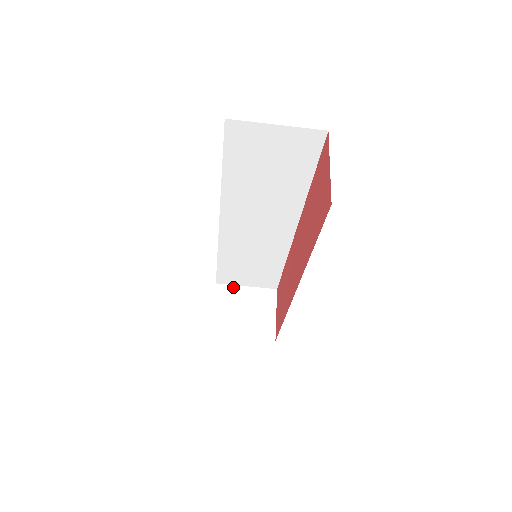
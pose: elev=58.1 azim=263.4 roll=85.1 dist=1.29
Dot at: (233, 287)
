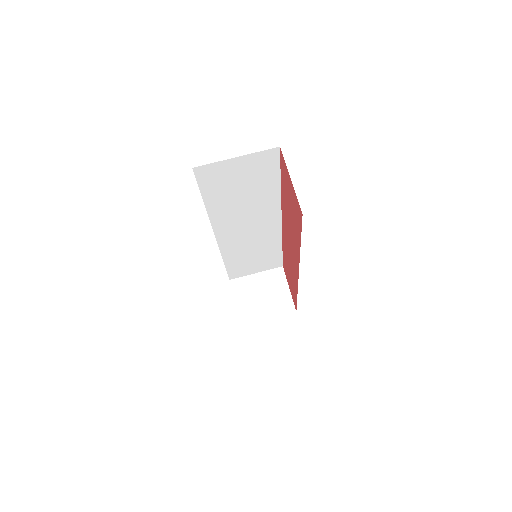
Dot at: (245, 278)
